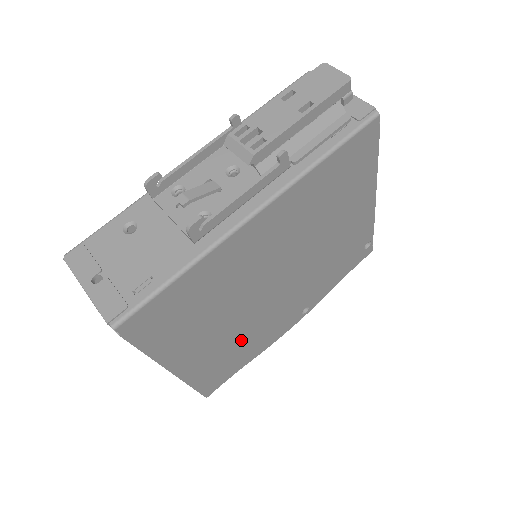
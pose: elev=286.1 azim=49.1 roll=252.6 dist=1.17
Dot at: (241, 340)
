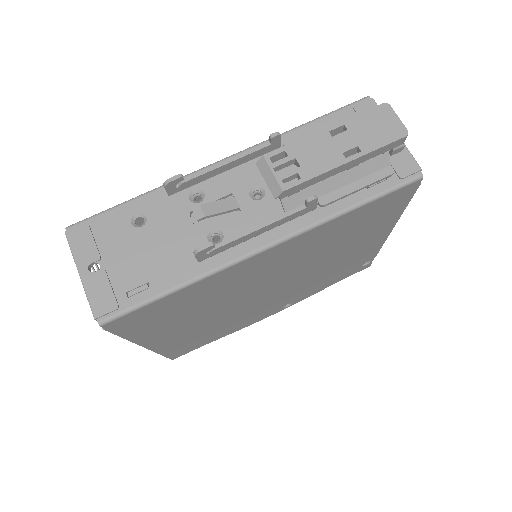
Dot at: (219, 326)
